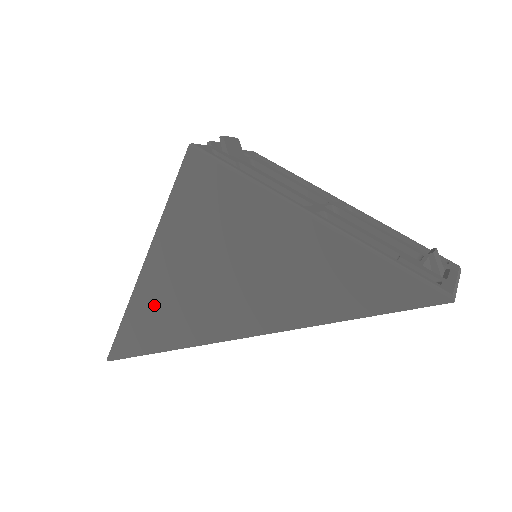
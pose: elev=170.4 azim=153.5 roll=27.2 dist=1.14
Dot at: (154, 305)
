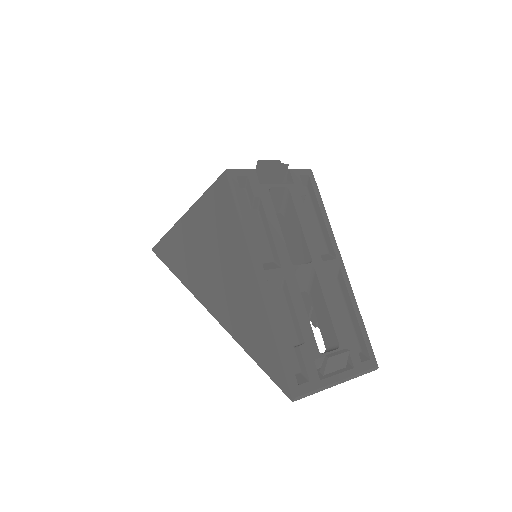
Dot at: (178, 245)
